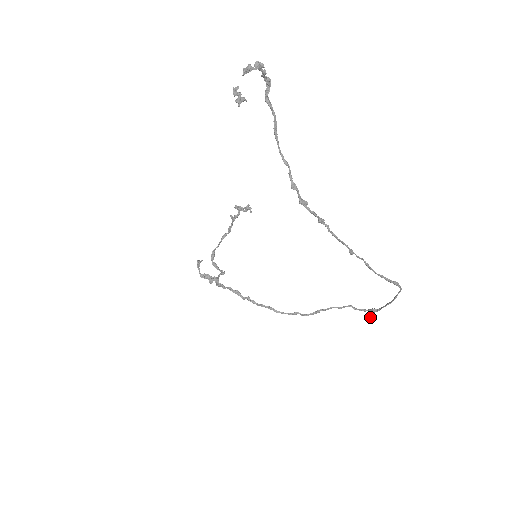
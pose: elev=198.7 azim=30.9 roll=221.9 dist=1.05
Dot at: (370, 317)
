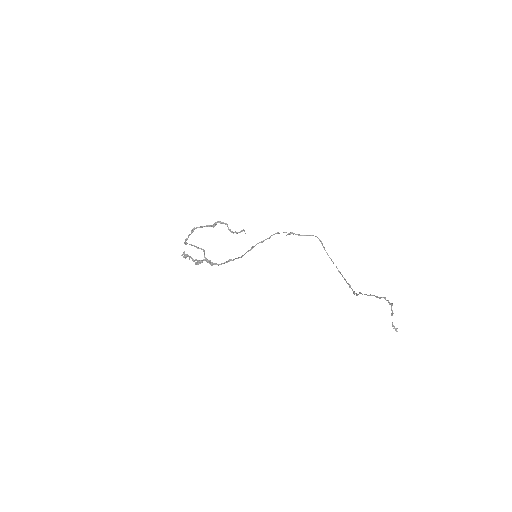
Dot at: occluded
